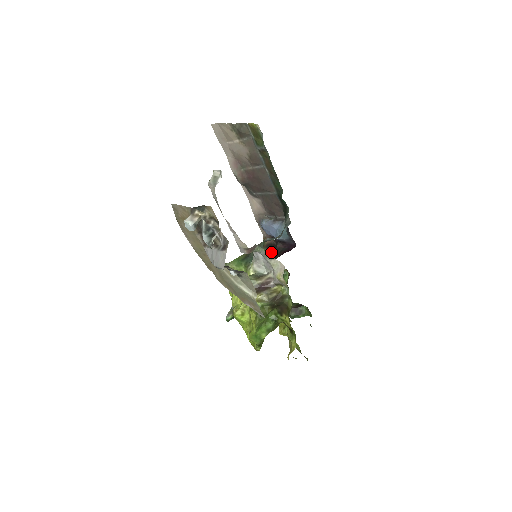
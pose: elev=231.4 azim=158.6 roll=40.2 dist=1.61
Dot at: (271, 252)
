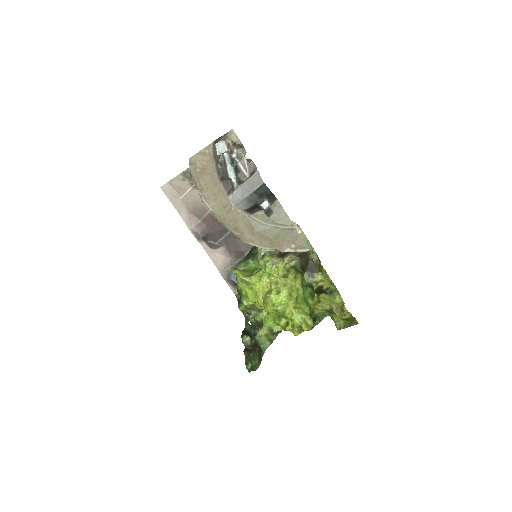
Dot at: occluded
